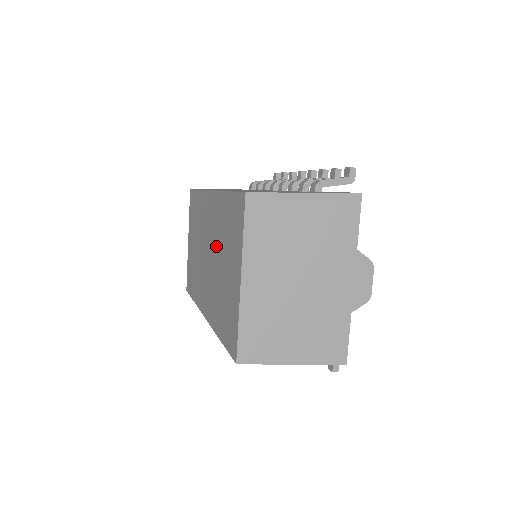
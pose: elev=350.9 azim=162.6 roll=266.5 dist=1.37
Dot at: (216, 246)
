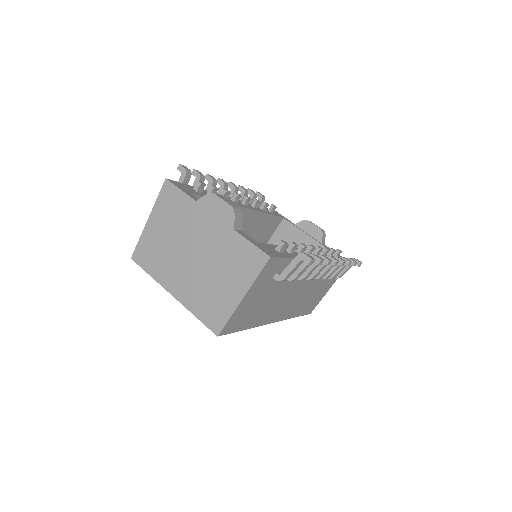
Dot at: occluded
